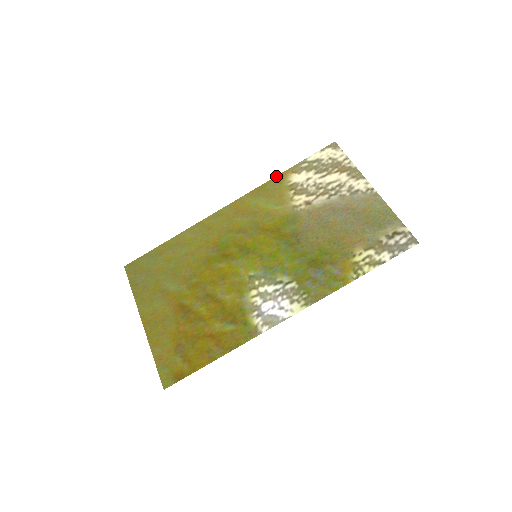
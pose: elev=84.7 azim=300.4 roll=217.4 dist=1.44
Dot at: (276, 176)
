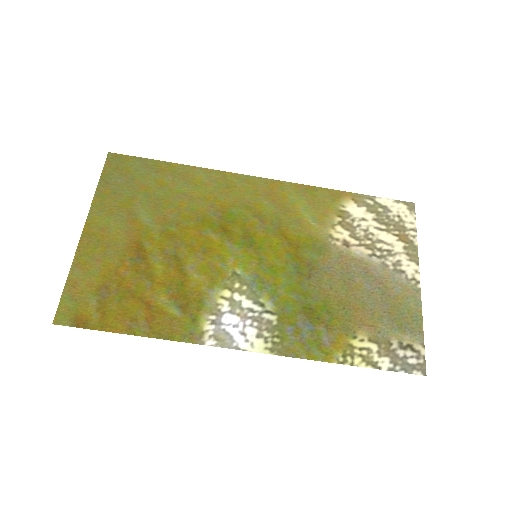
Dot at: occluded
